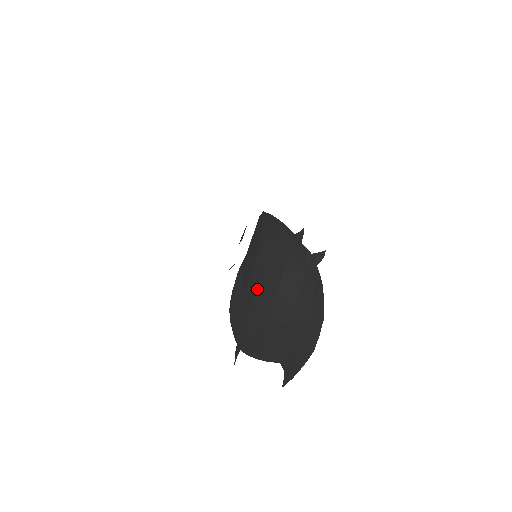
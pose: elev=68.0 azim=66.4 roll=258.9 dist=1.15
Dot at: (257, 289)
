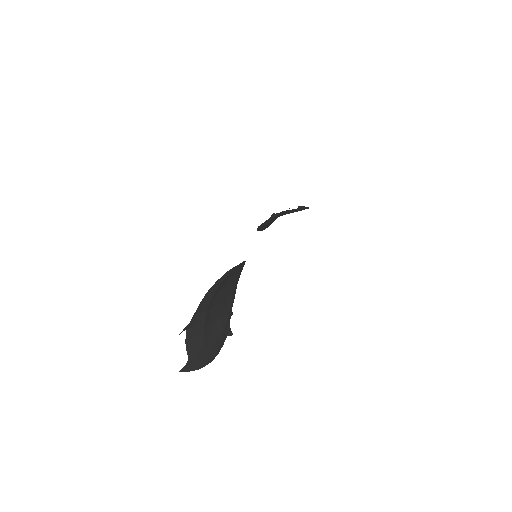
Dot at: (213, 306)
